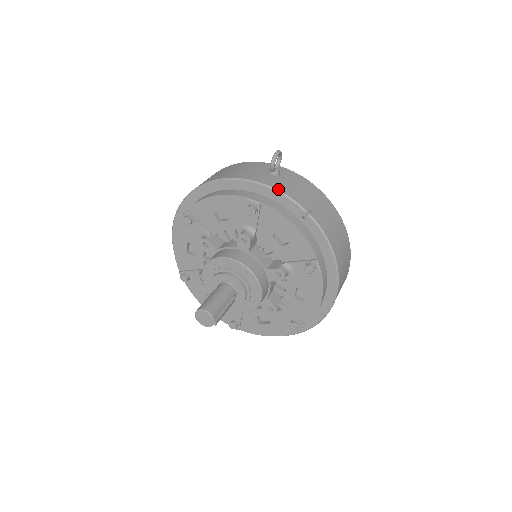
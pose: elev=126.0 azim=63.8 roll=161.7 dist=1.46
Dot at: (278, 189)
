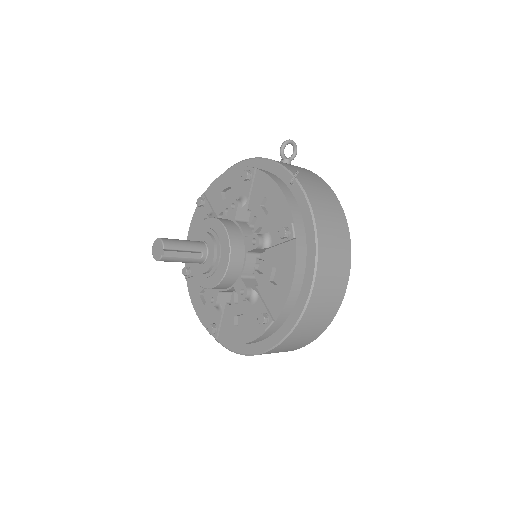
Dot at: (277, 161)
